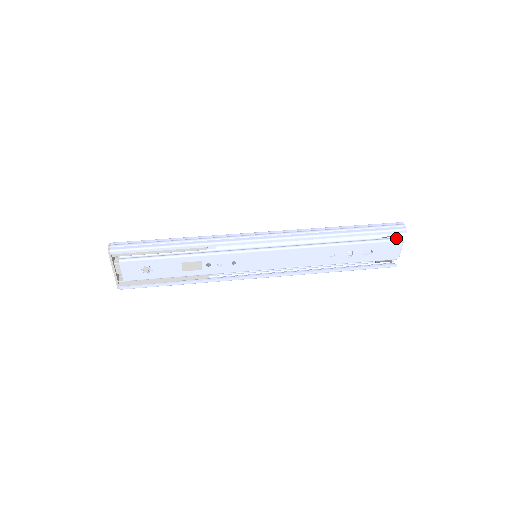
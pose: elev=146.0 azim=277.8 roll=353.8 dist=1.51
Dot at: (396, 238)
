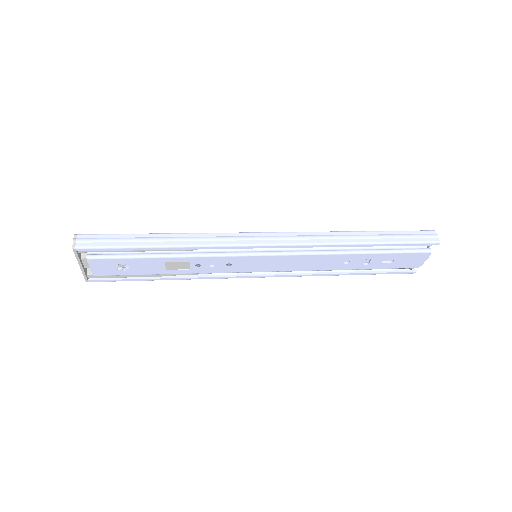
Dot at: (424, 249)
